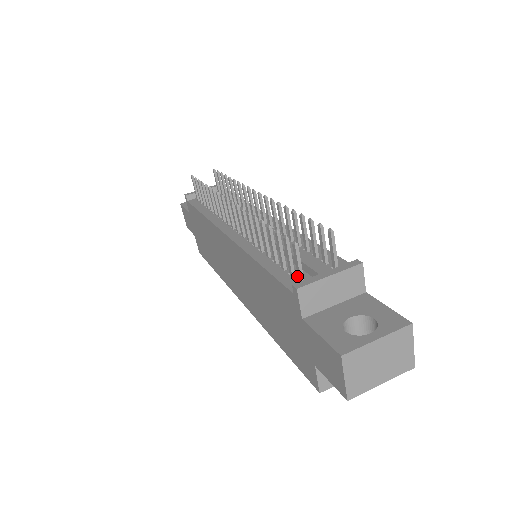
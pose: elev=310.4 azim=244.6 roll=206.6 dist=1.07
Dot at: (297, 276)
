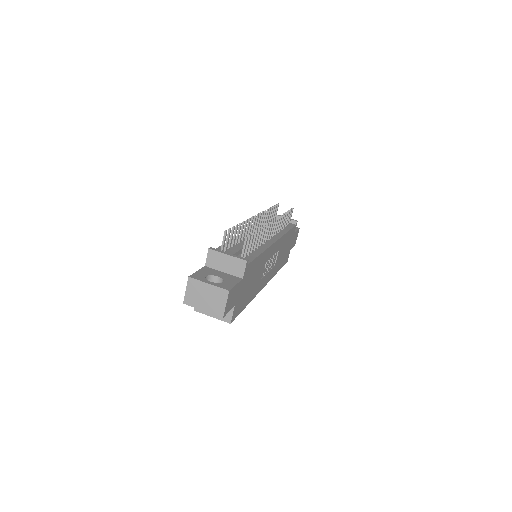
Dot at: occluded
